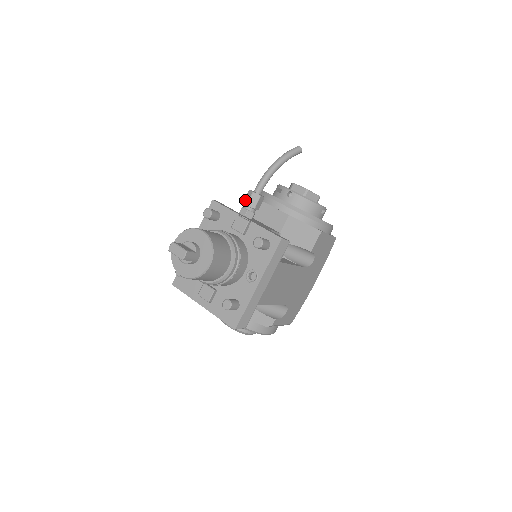
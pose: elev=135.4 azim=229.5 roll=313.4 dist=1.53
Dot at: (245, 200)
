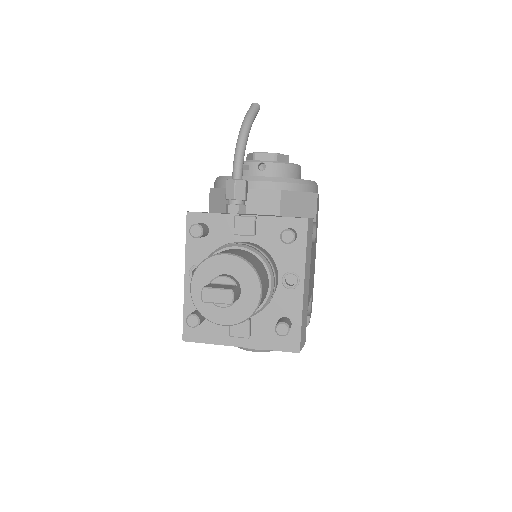
Dot at: (228, 194)
